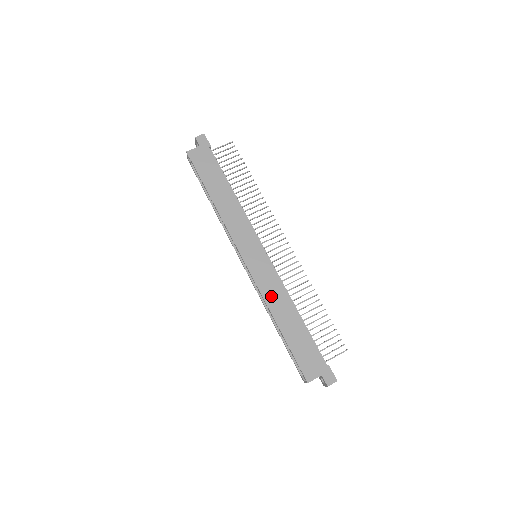
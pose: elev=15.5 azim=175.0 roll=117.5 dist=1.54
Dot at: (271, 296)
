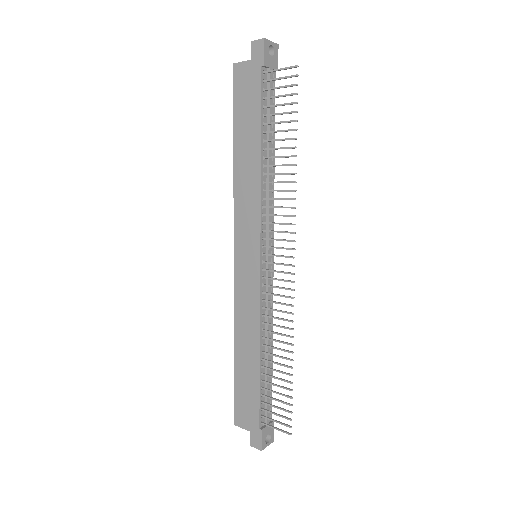
Dot at: (242, 316)
